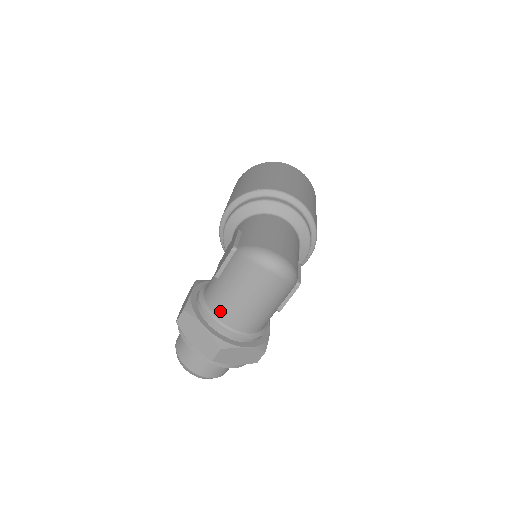
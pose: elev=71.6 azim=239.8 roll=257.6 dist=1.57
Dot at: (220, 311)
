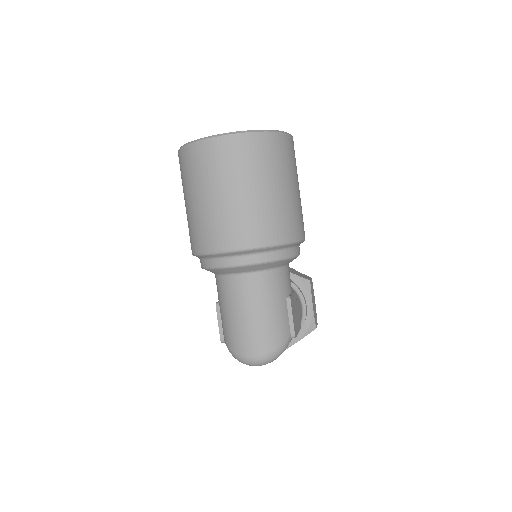
Dot at: occluded
